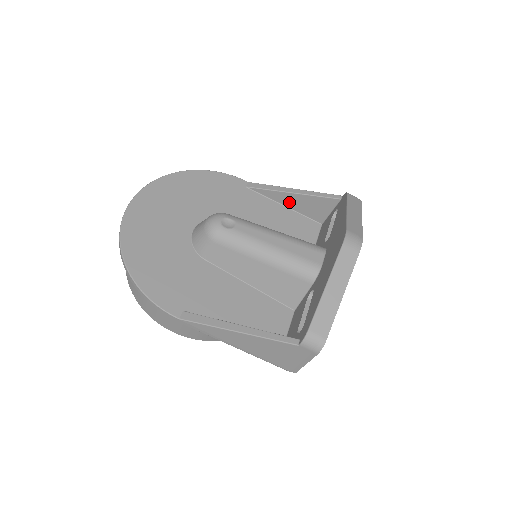
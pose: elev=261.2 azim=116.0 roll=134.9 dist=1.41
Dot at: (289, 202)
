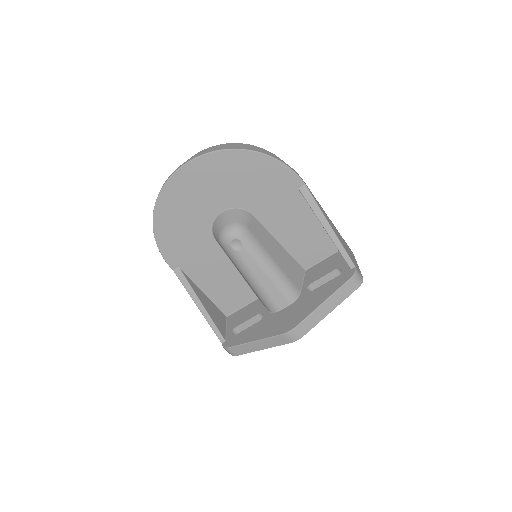
Dot at: occluded
